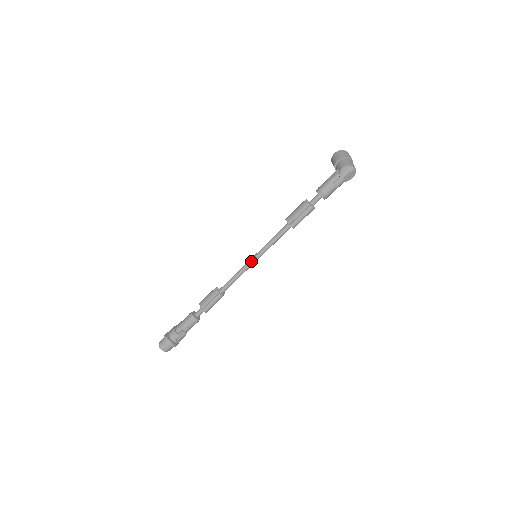
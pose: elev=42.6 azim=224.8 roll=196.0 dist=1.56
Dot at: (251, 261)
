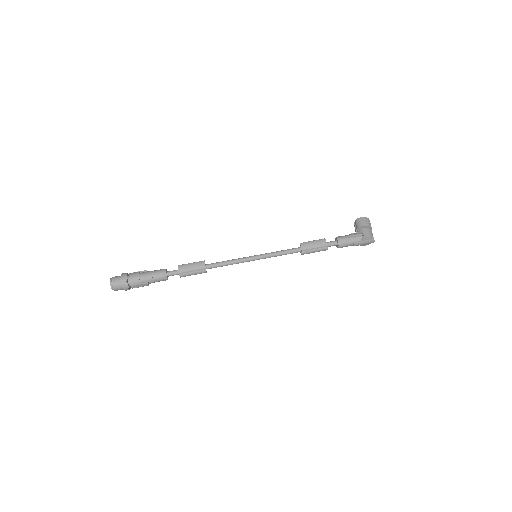
Dot at: (251, 259)
